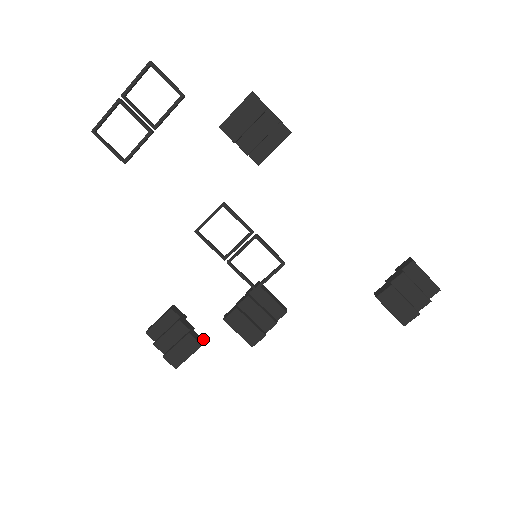
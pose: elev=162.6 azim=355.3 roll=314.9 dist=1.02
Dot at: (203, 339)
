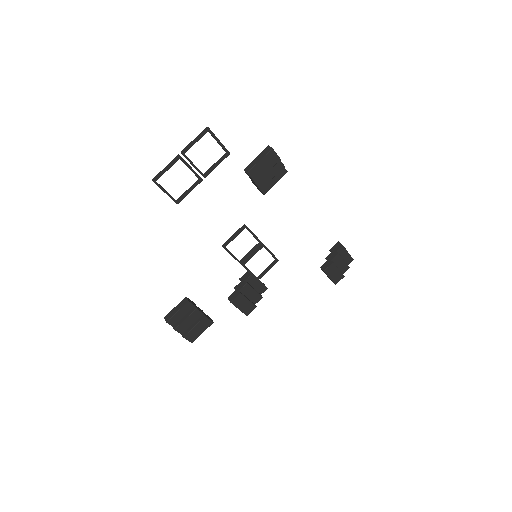
Dot at: occluded
